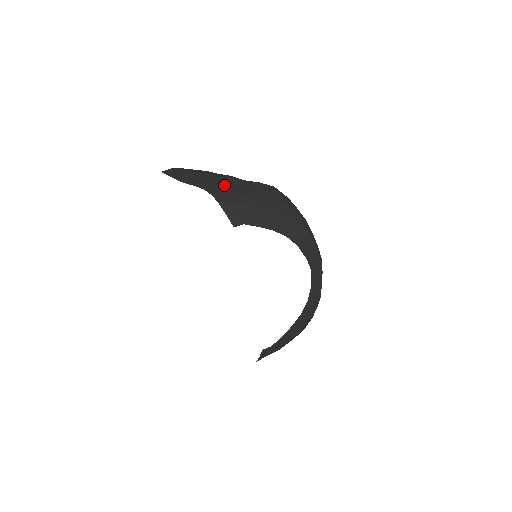
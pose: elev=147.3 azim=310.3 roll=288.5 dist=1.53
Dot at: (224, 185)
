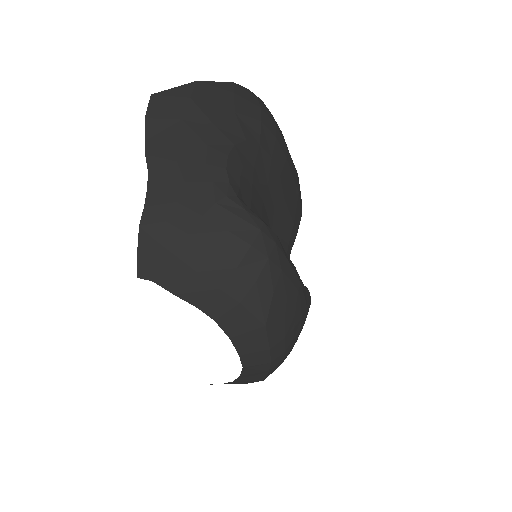
Dot at: (181, 192)
